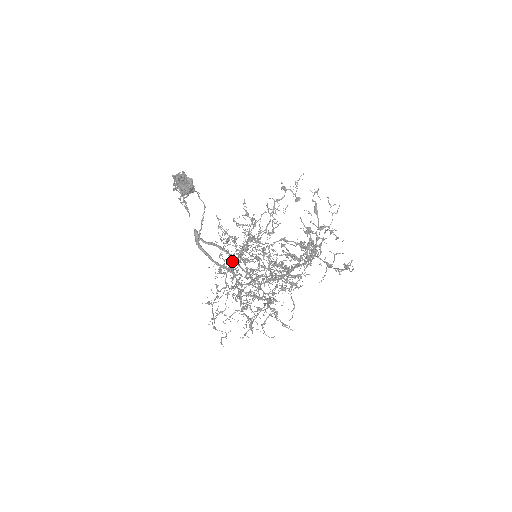
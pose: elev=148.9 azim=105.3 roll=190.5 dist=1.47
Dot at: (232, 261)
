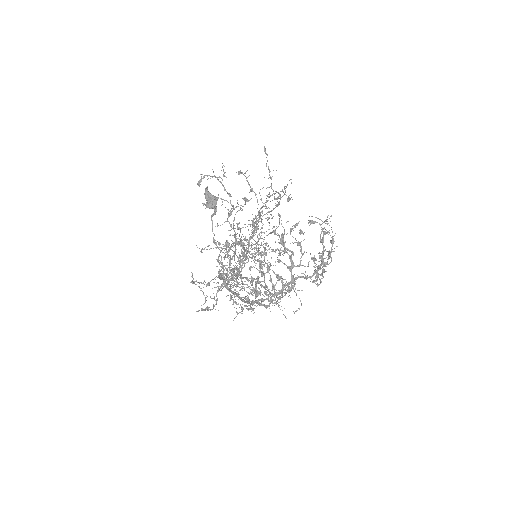
Dot at: occluded
